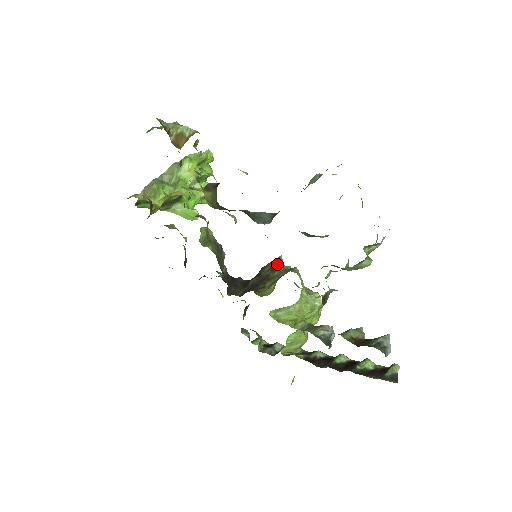
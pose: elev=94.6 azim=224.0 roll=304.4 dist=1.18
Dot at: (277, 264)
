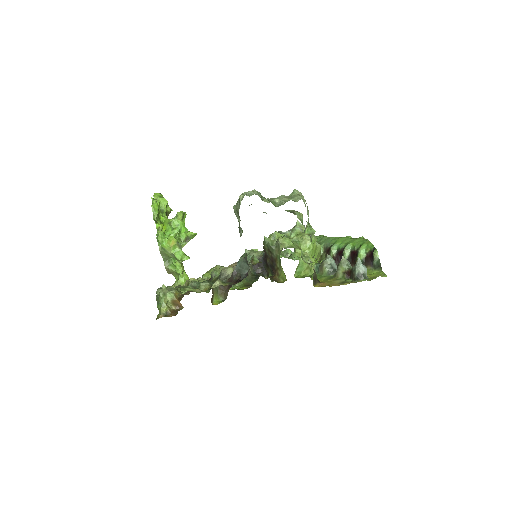
Dot at: (269, 247)
